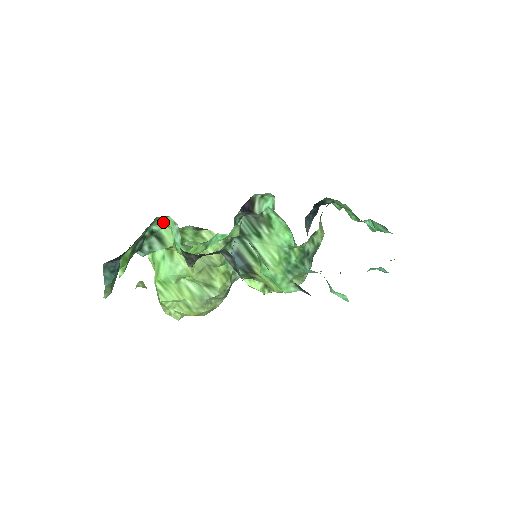
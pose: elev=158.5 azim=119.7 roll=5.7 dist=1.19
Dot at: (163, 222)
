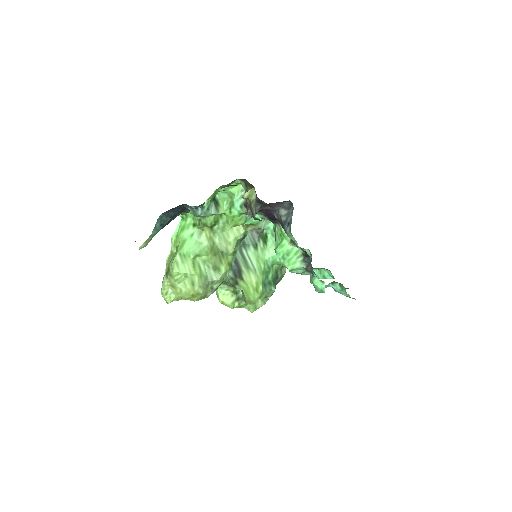
Dot at: (231, 189)
